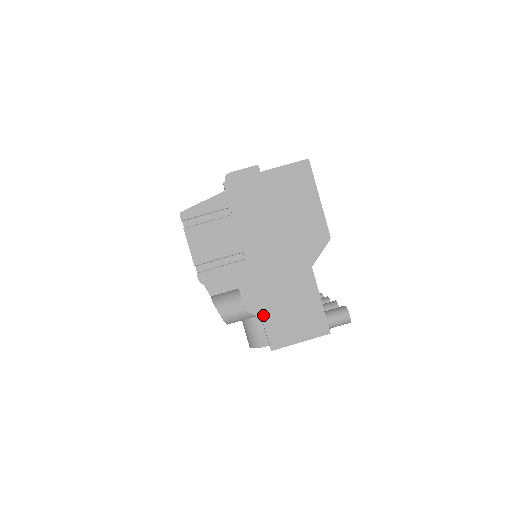
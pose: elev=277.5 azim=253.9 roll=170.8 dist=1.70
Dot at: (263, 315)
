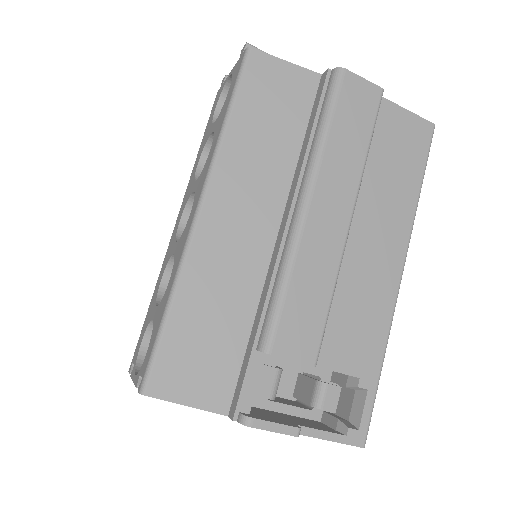
Dot at: occluded
